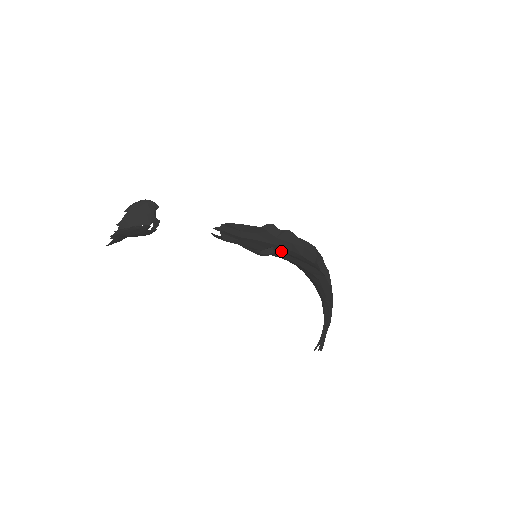
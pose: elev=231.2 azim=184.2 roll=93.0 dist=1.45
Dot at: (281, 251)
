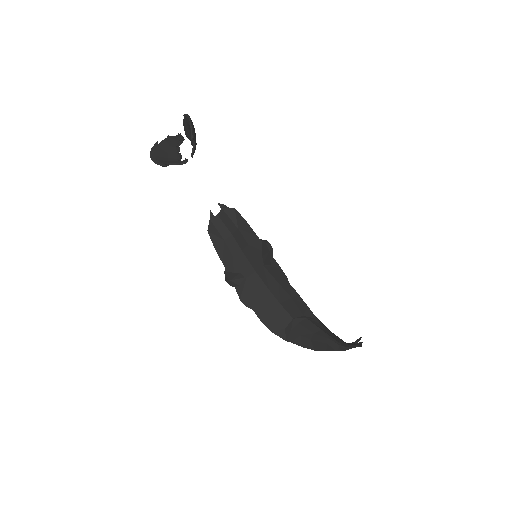
Dot at: (243, 288)
